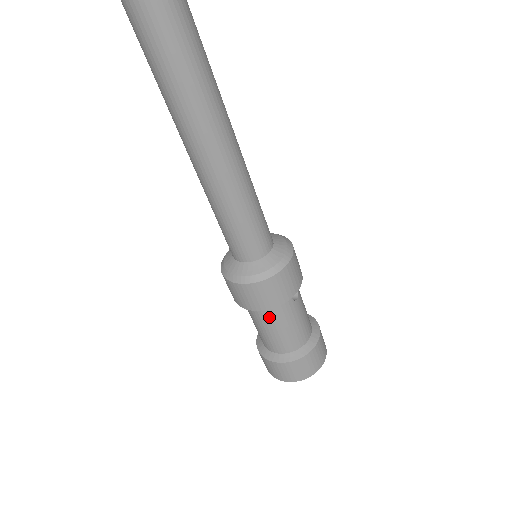
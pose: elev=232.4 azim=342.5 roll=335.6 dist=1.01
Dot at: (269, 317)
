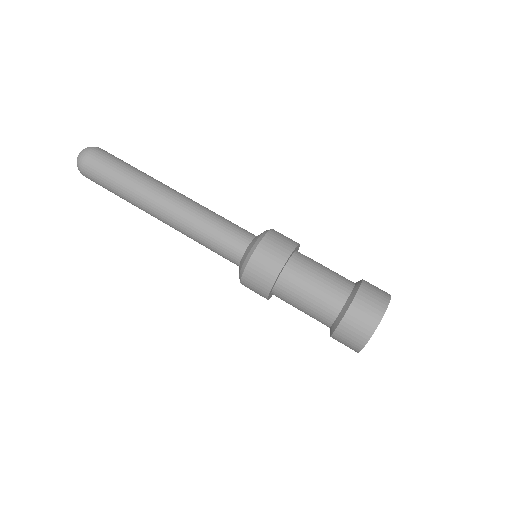
Dot at: (300, 273)
